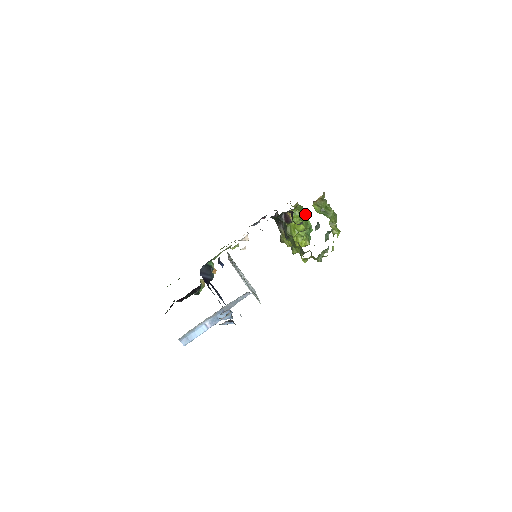
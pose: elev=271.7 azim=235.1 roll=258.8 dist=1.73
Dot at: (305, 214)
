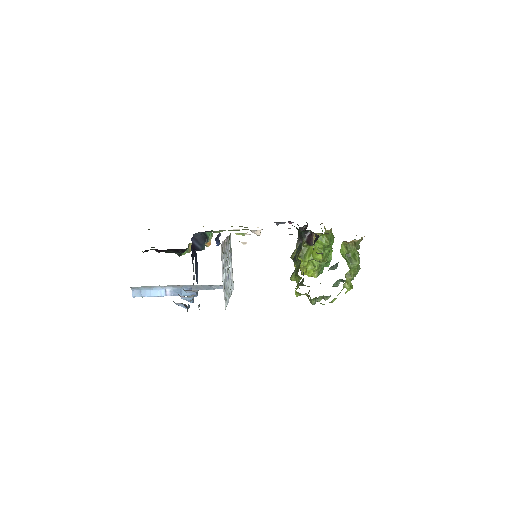
Dot at: (331, 246)
